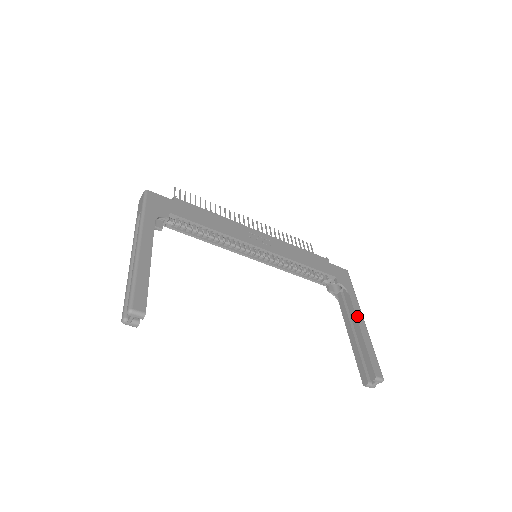
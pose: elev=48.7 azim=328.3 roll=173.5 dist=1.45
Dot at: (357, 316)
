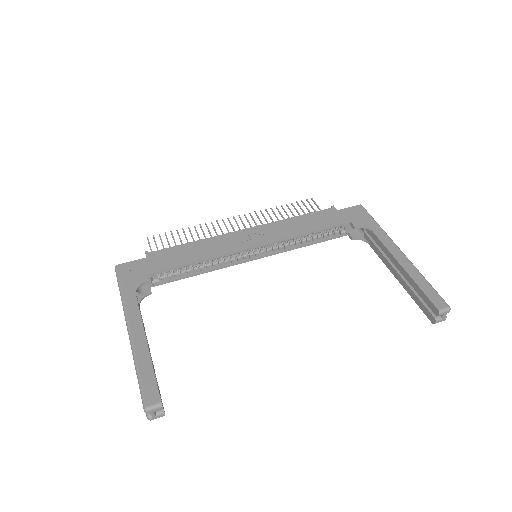
Dot at: (391, 252)
